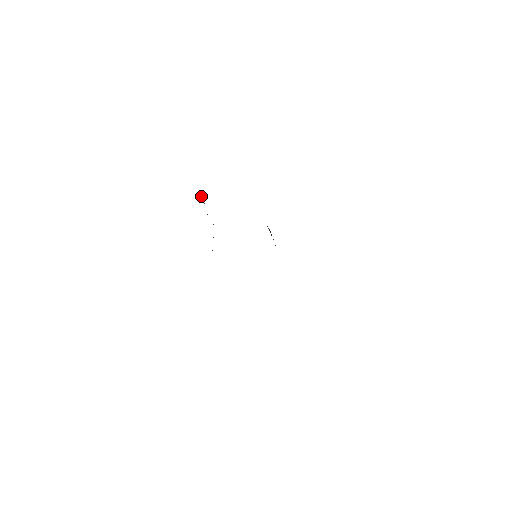
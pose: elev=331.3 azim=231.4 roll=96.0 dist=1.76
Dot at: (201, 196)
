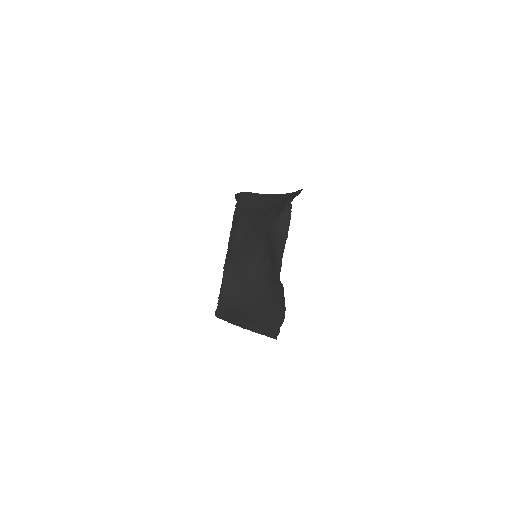
Dot at: occluded
